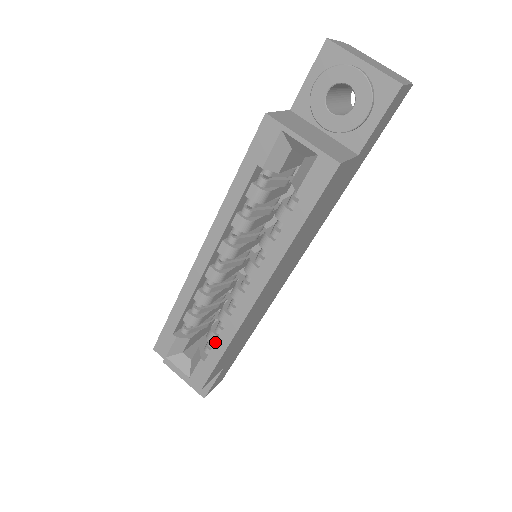
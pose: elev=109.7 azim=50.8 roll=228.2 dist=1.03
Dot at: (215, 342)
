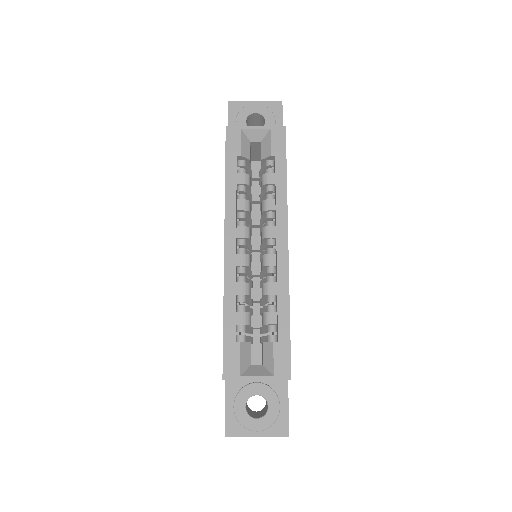
Dot at: (277, 312)
